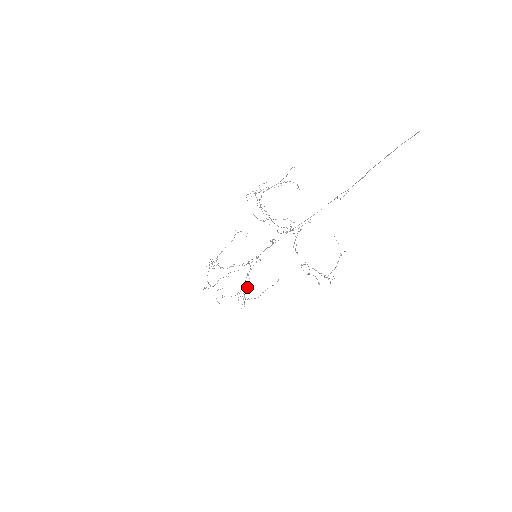
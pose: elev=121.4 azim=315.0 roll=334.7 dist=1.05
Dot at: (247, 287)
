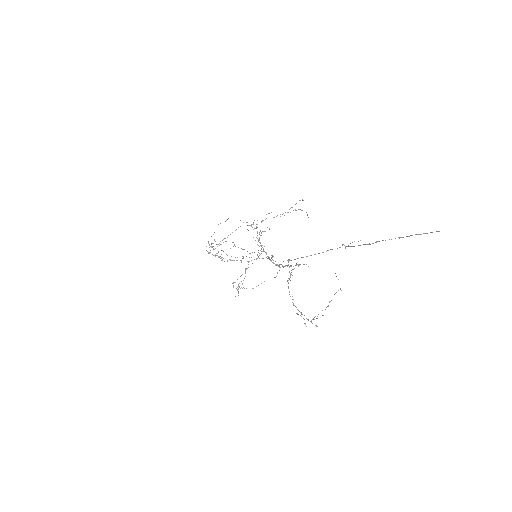
Dot at: (242, 283)
